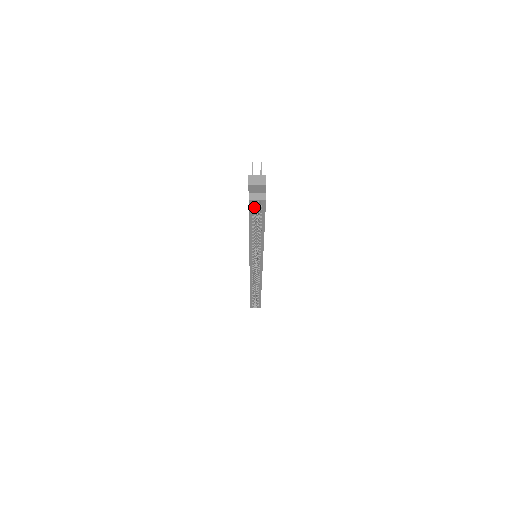
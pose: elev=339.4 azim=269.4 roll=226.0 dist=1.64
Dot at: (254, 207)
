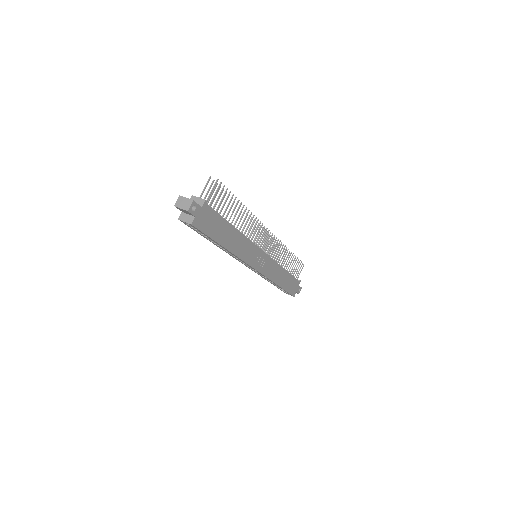
Dot at: occluded
